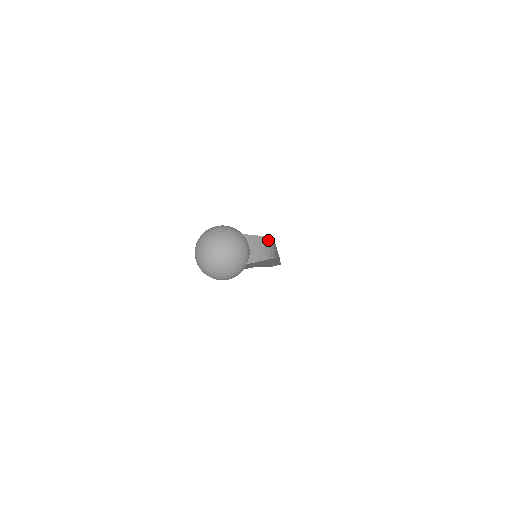
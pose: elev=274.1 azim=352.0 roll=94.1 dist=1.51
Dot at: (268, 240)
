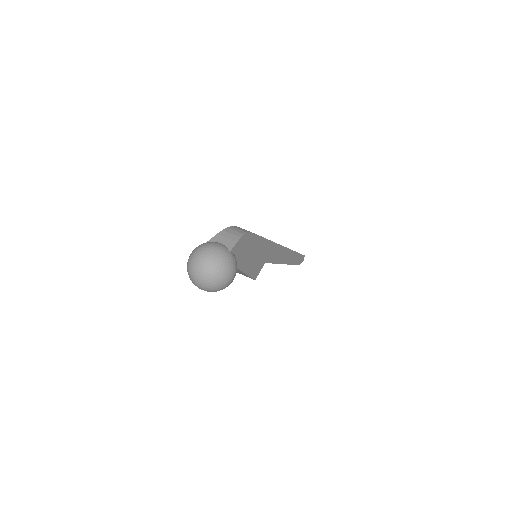
Dot at: (230, 229)
